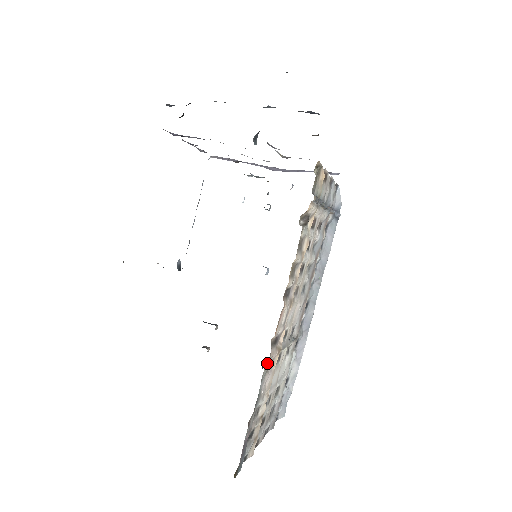
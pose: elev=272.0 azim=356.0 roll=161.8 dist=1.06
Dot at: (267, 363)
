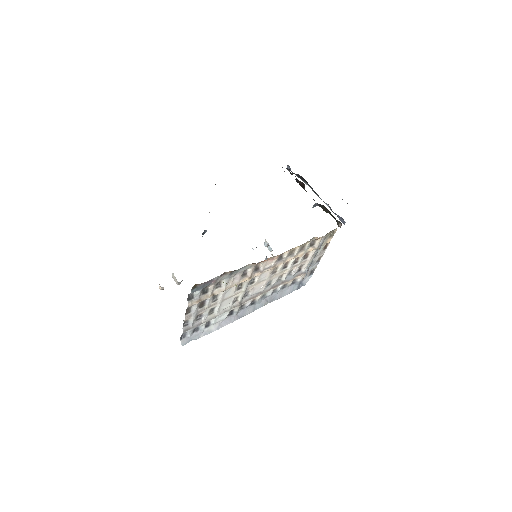
Dot at: (252, 265)
